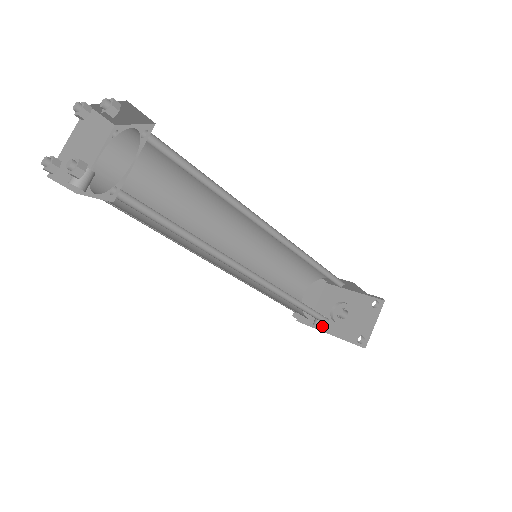
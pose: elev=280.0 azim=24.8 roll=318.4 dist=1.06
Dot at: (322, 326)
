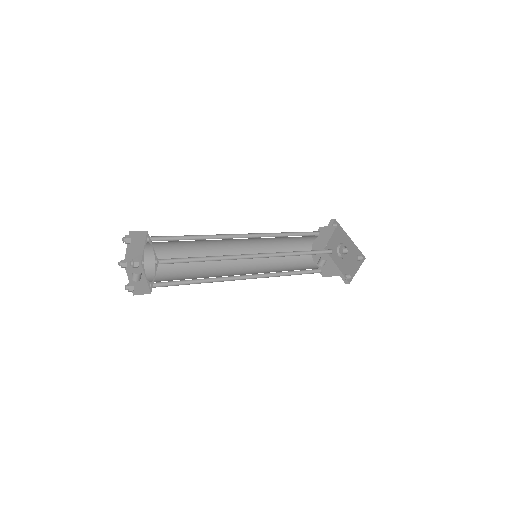
Dot at: (323, 265)
